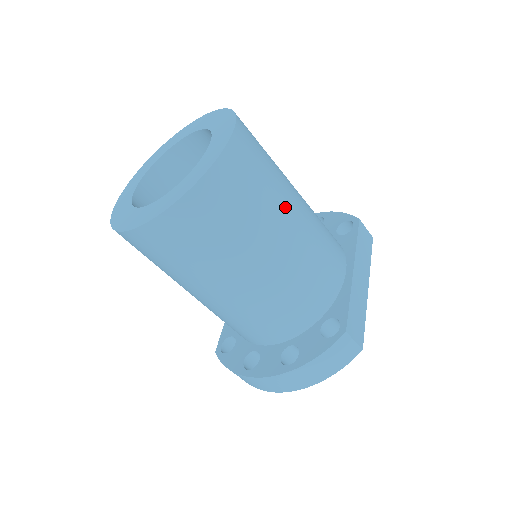
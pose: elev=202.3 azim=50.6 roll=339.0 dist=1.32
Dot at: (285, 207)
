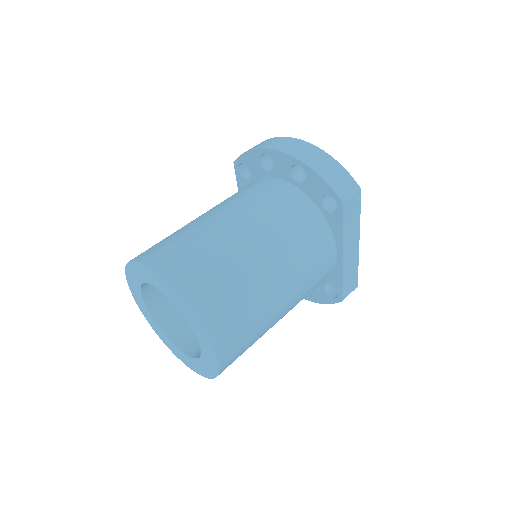
Dot at: (274, 314)
